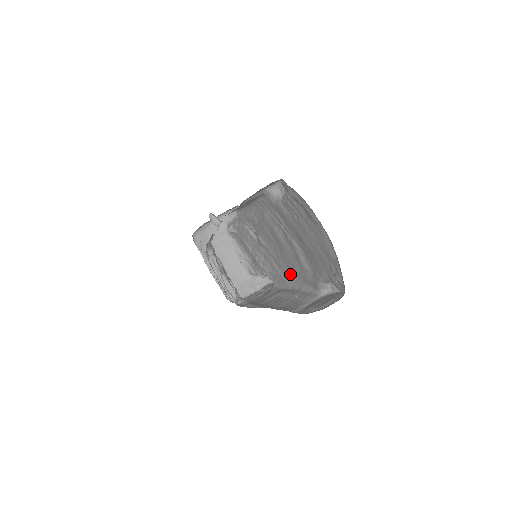
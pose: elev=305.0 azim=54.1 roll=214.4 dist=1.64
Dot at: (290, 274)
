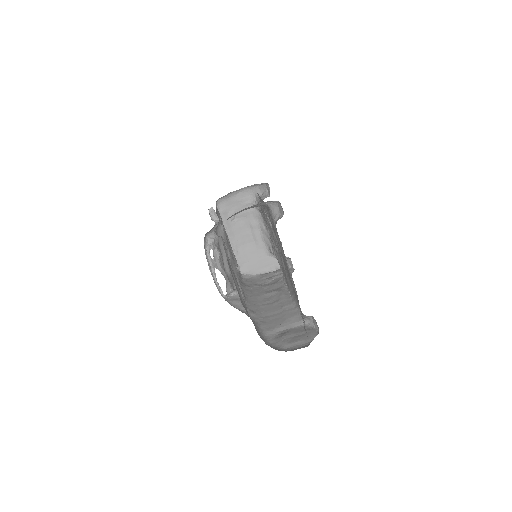
Dot at: occluded
